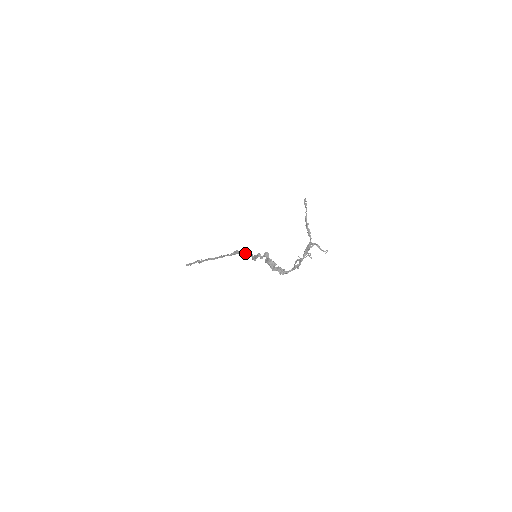
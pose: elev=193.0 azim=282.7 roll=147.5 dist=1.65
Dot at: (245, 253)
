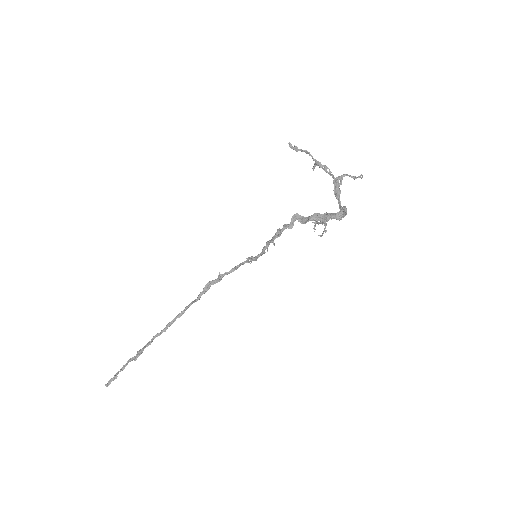
Dot at: (229, 271)
